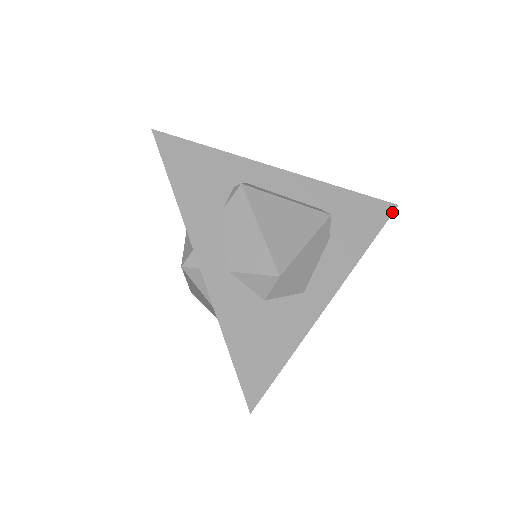
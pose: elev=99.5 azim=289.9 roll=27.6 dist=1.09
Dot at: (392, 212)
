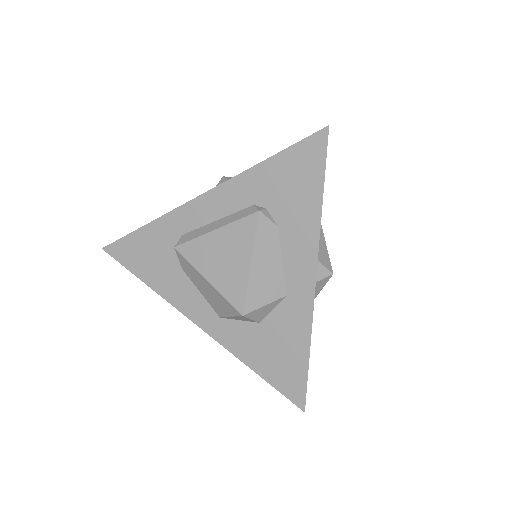
Dot at: (326, 141)
